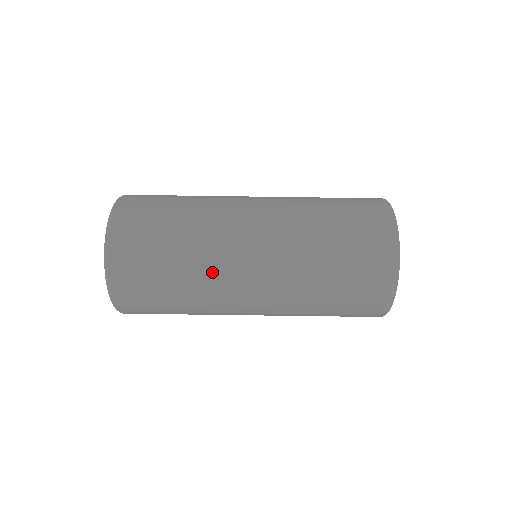
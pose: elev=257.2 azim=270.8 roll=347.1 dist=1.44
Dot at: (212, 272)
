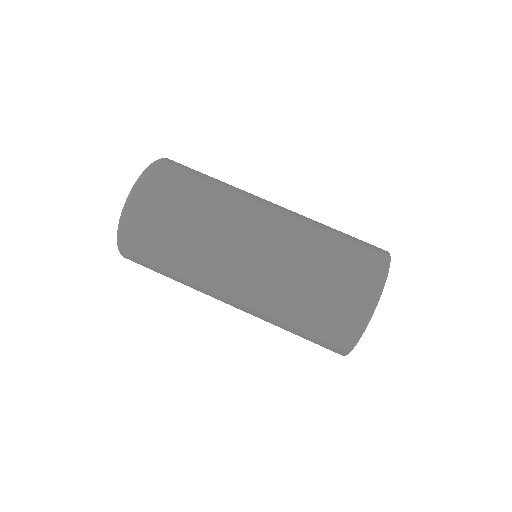
Dot at: (209, 249)
